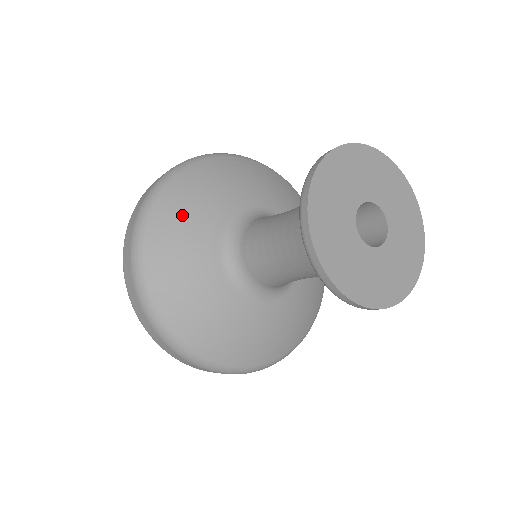
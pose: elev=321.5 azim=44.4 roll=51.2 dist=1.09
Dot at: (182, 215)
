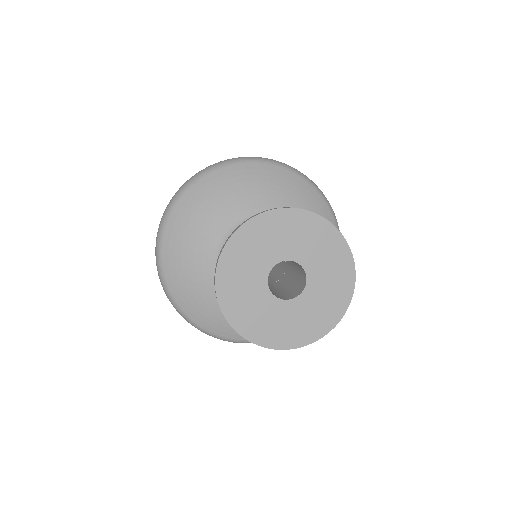
Dot at: (184, 241)
